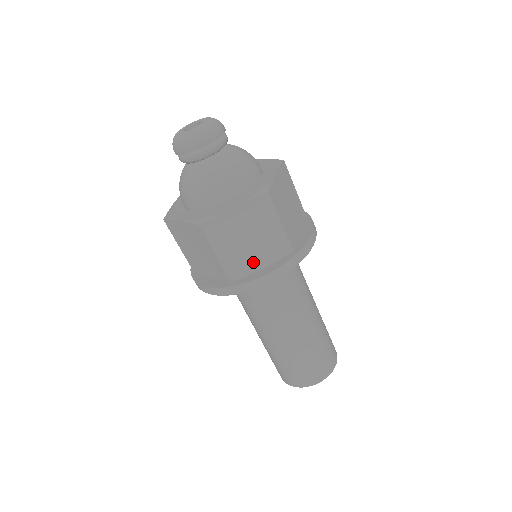
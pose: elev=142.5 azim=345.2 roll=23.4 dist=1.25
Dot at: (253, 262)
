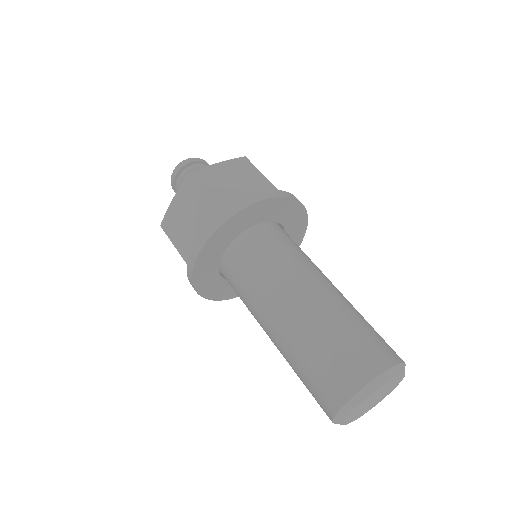
Dot at: occluded
